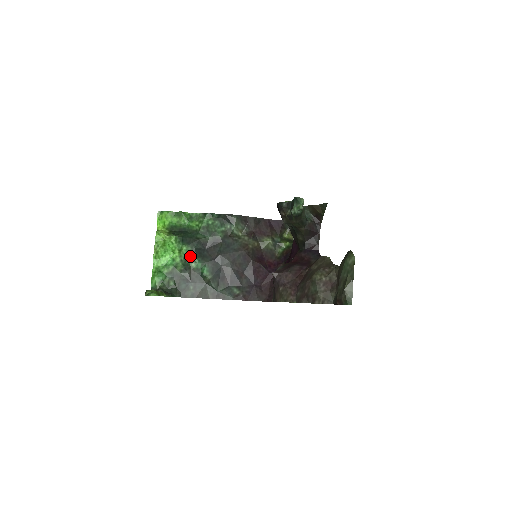
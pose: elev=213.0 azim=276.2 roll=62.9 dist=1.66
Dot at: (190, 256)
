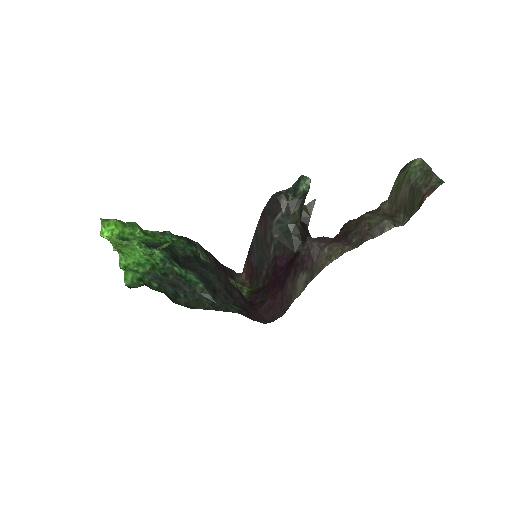
Dot at: (169, 259)
